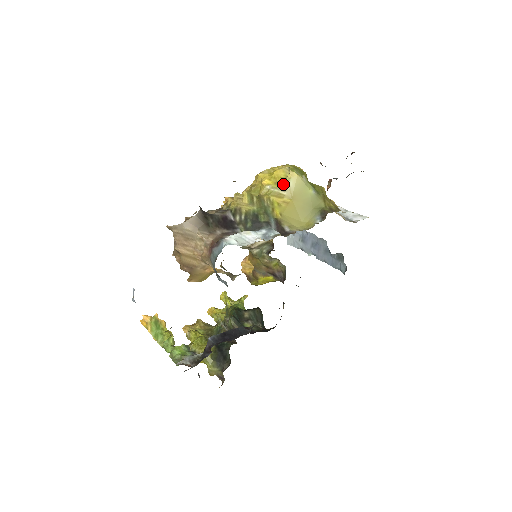
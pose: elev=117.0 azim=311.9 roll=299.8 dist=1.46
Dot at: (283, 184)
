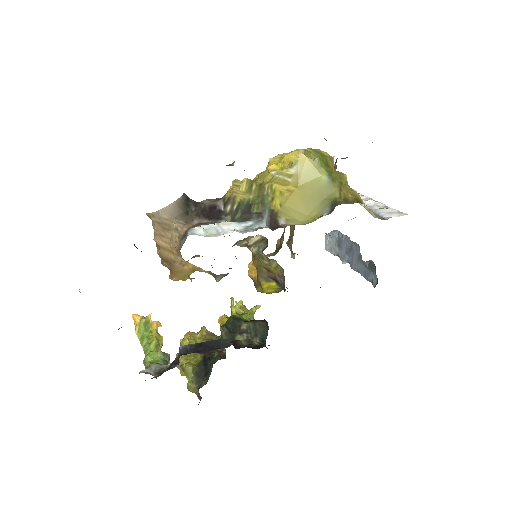
Dot at: (289, 169)
